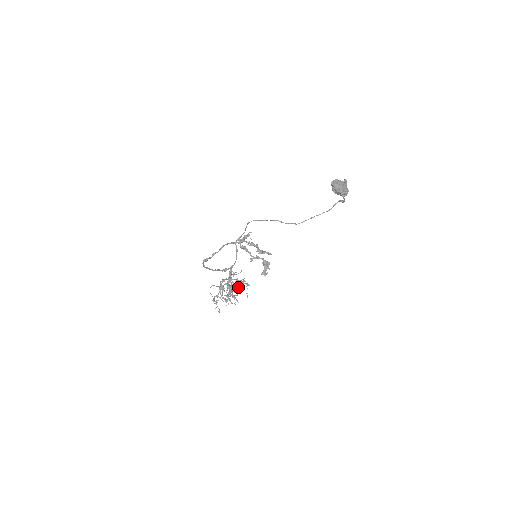
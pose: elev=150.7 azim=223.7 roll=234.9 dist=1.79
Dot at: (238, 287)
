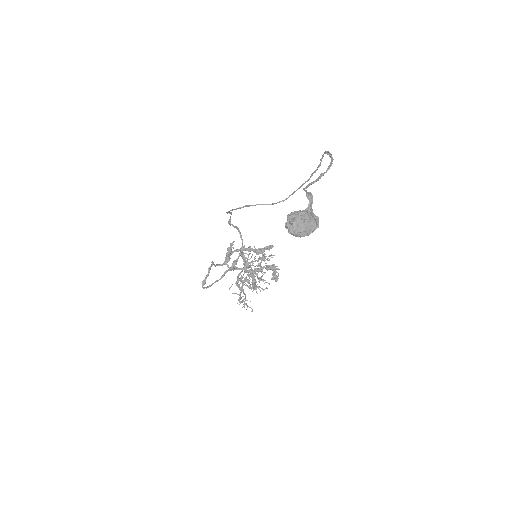
Dot at: (260, 270)
